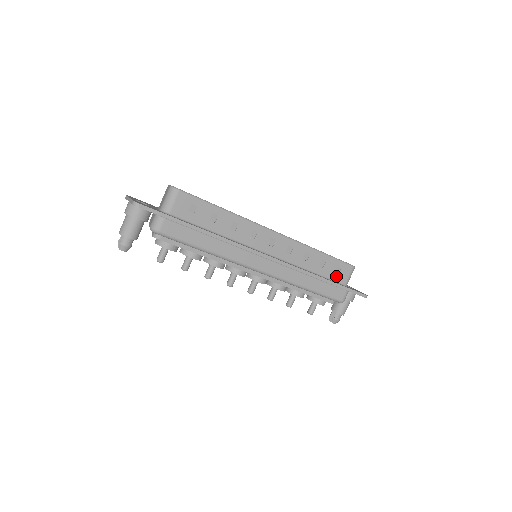
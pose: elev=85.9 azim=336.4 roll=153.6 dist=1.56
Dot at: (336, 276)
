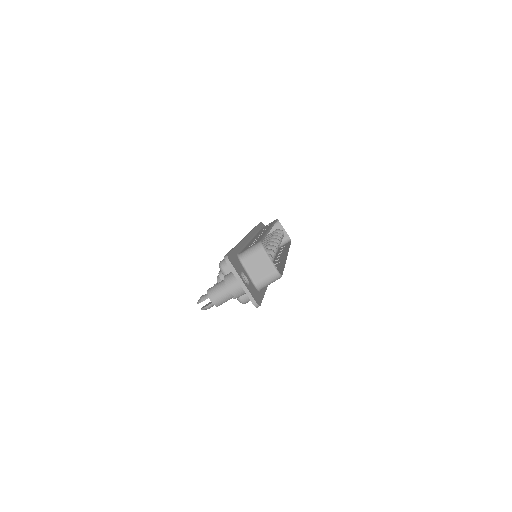
Dot at: occluded
